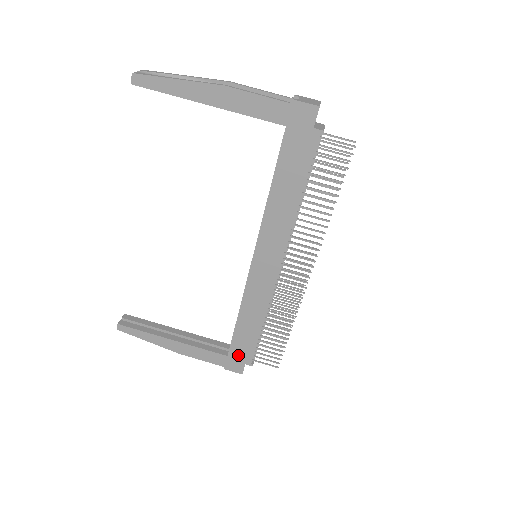
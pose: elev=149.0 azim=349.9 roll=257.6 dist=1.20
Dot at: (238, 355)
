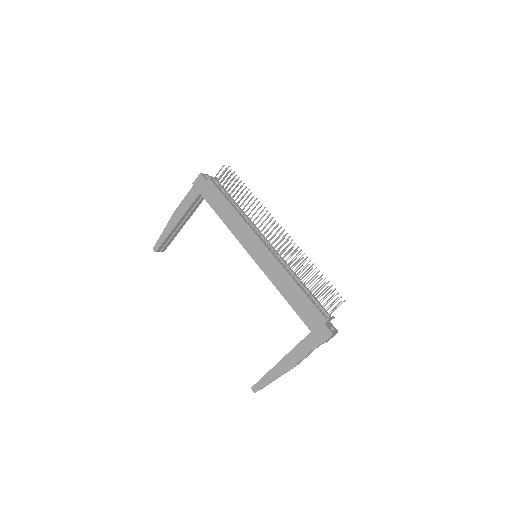
Dot at: (314, 323)
